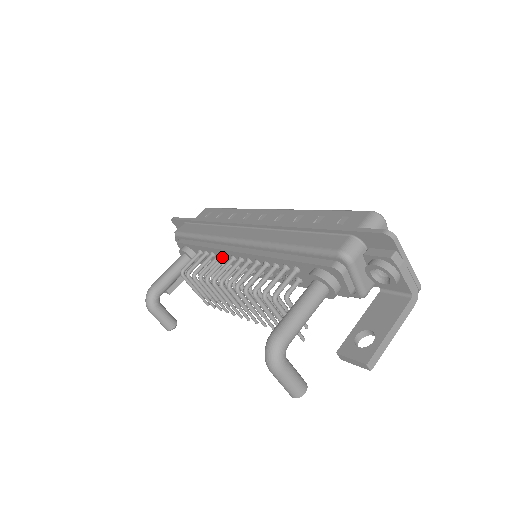
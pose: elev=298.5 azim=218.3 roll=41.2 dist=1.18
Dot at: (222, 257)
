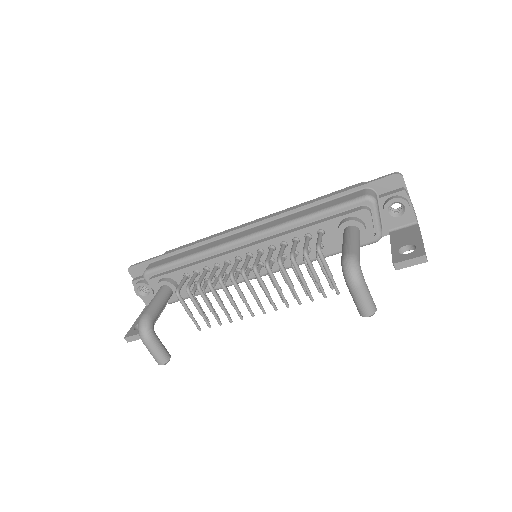
Dot at: (220, 267)
